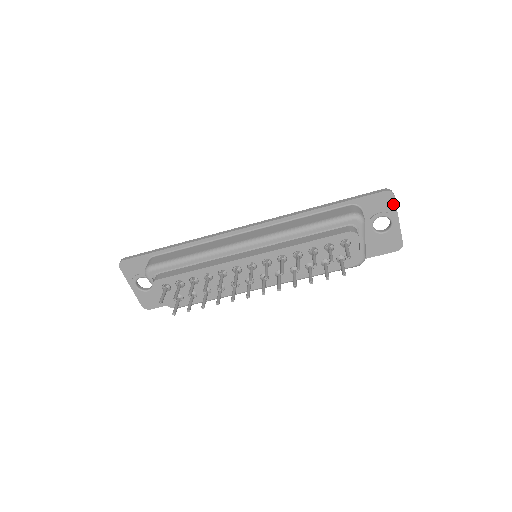
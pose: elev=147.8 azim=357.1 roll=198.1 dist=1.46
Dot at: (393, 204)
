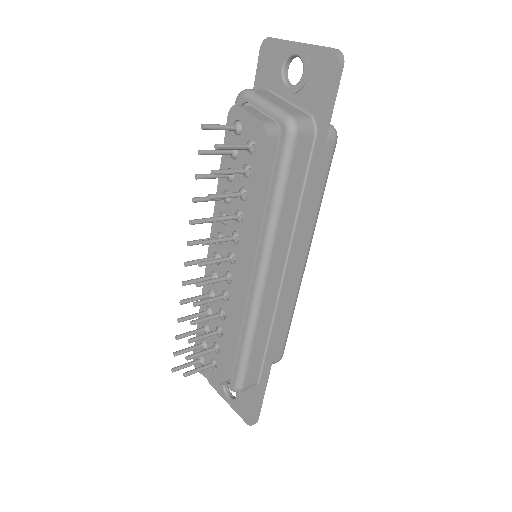
Dot at: (277, 43)
